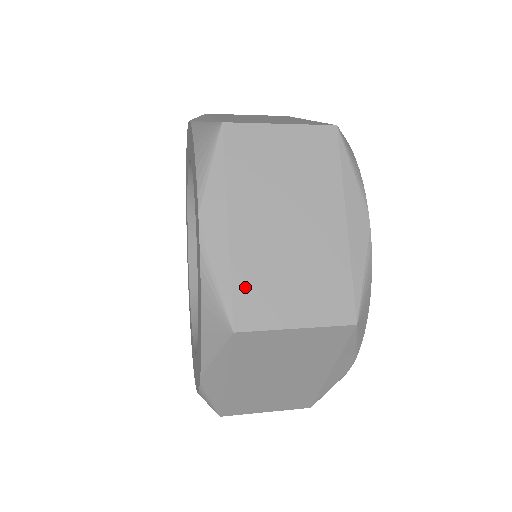
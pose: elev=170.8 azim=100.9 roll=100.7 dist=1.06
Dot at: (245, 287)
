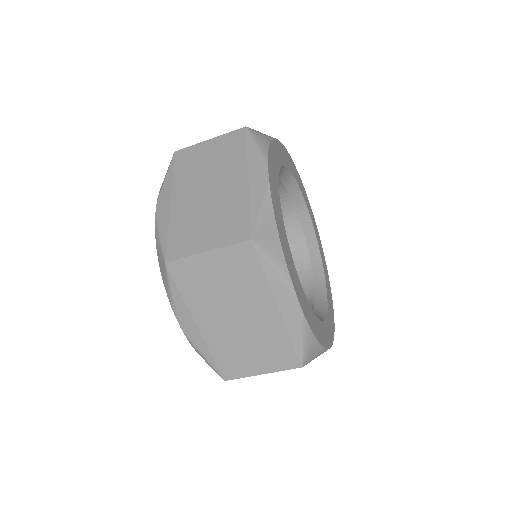
Dot at: occluded
